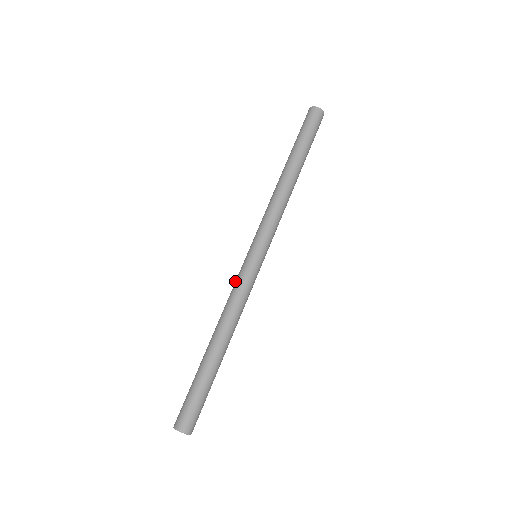
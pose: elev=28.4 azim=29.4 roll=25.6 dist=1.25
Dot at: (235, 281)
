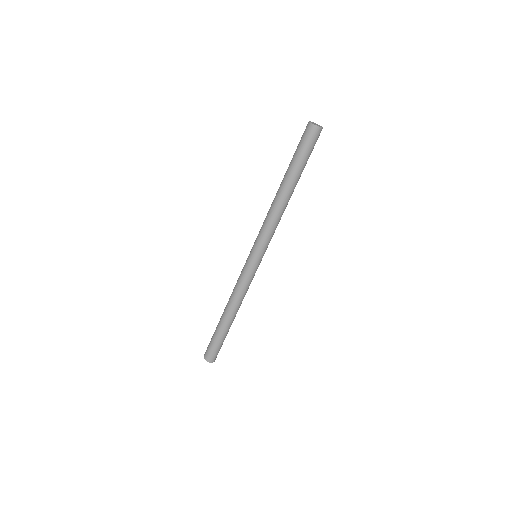
Dot at: occluded
